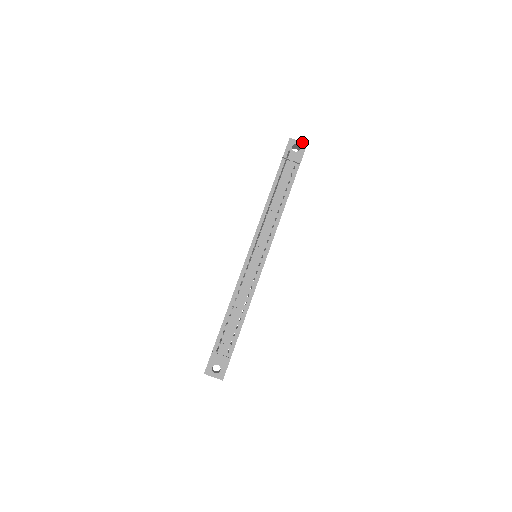
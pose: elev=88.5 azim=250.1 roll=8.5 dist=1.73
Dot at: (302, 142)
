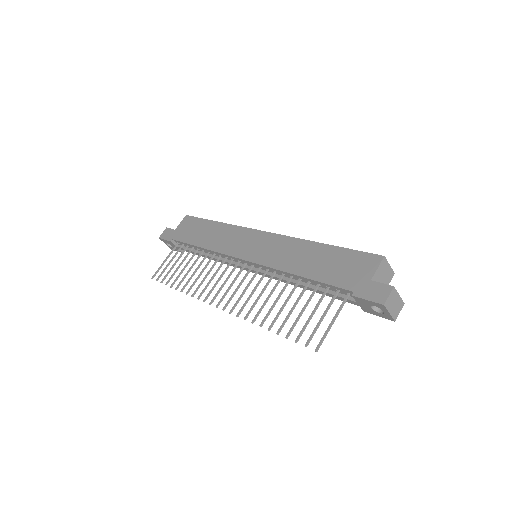
Dot at: (392, 317)
